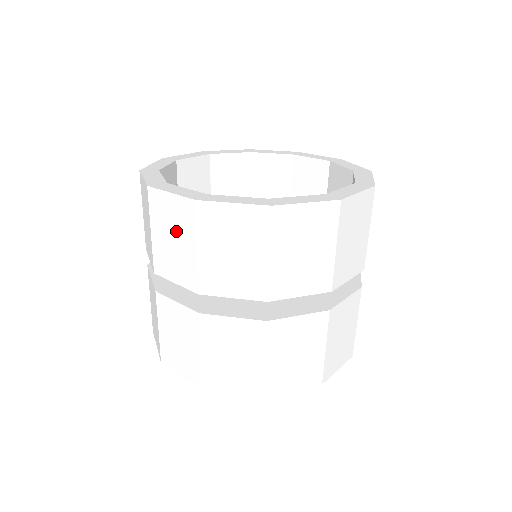
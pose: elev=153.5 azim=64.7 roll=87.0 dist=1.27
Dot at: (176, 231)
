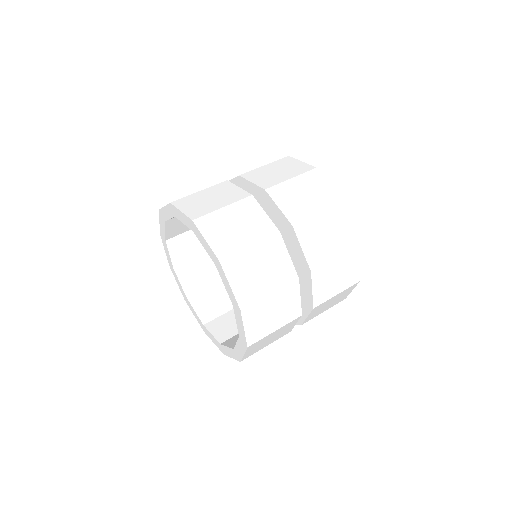
Dot at: occluded
